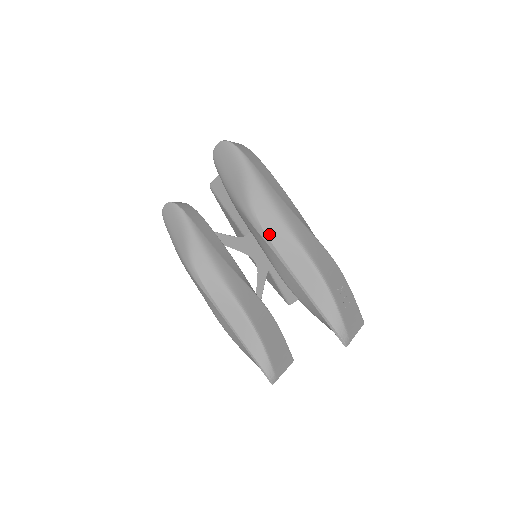
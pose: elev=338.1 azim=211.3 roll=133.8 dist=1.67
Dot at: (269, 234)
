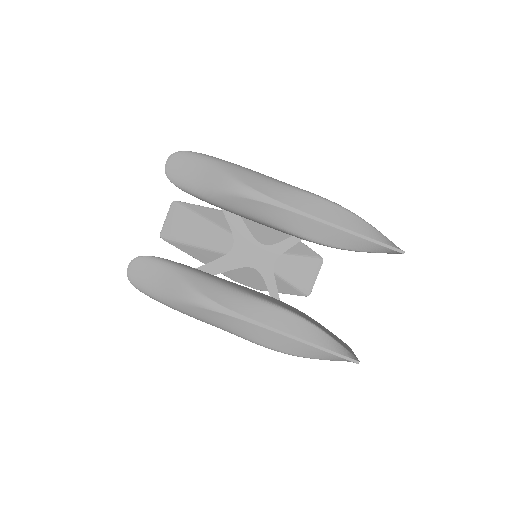
Dot at: (273, 196)
